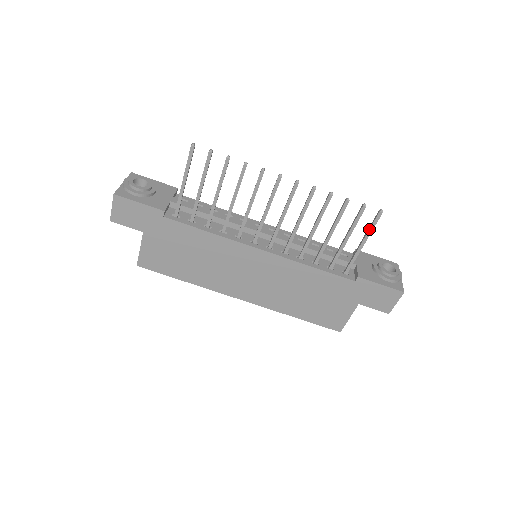
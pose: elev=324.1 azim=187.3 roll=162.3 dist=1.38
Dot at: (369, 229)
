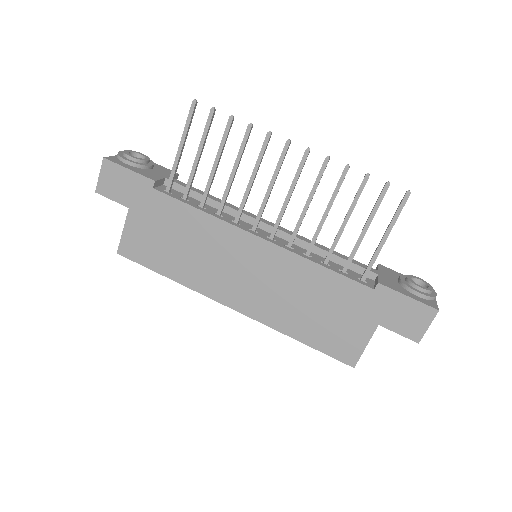
Dot at: (393, 216)
